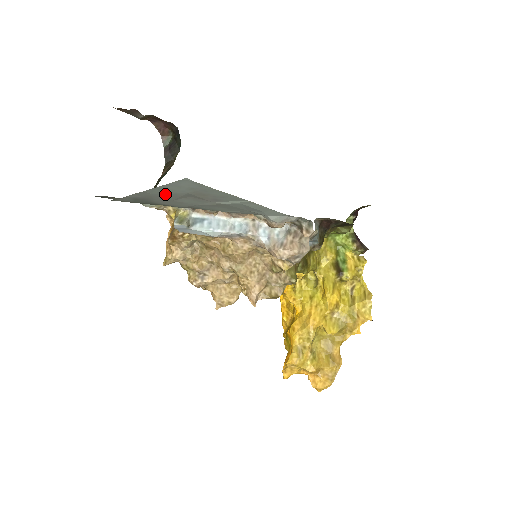
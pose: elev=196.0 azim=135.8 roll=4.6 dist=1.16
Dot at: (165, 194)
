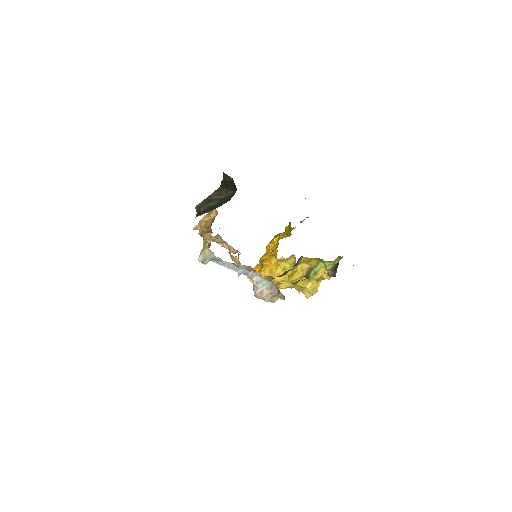
Dot at: occluded
